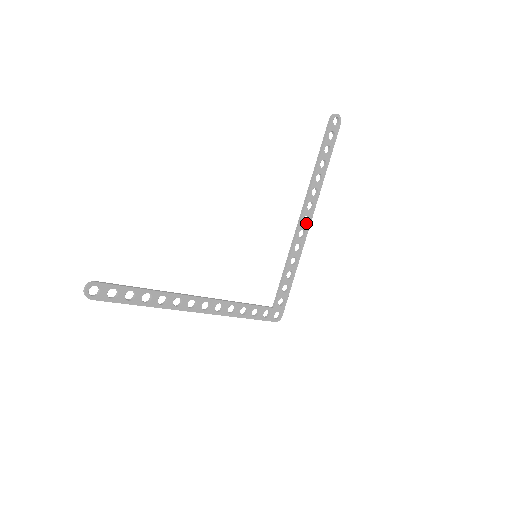
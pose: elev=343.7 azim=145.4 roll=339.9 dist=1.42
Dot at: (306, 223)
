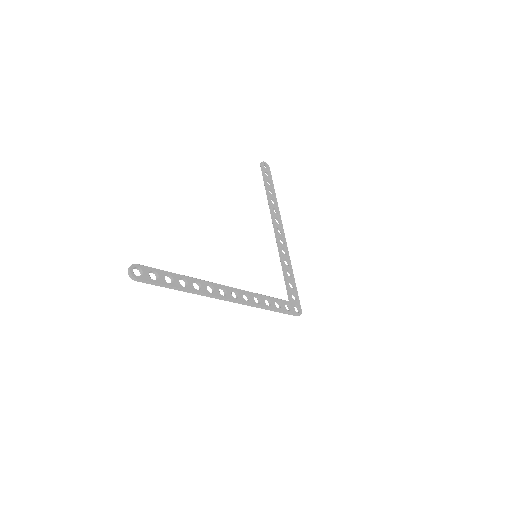
Dot at: (281, 234)
